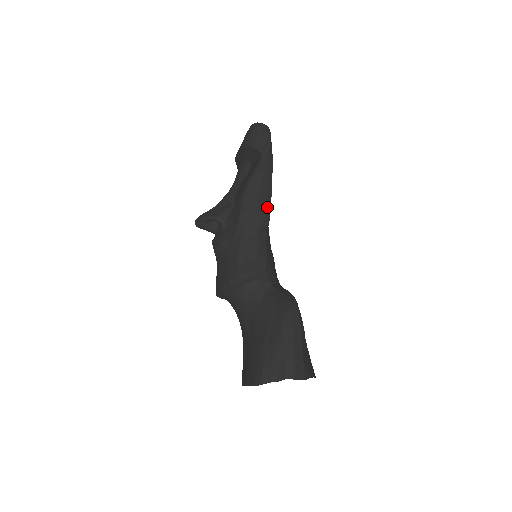
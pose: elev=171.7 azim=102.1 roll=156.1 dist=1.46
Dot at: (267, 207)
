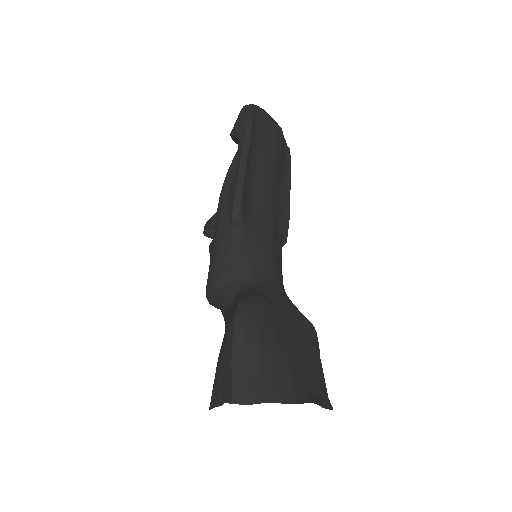
Dot at: (236, 197)
